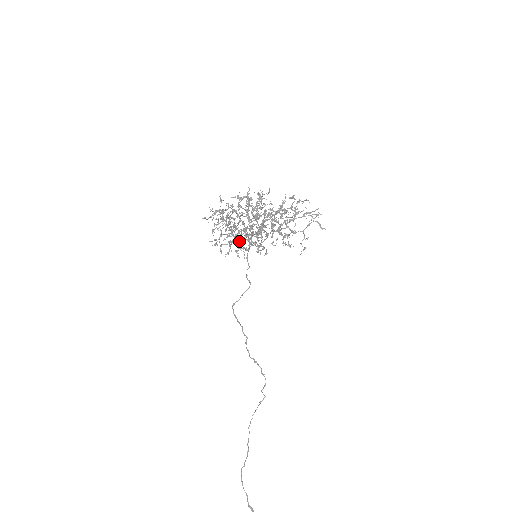
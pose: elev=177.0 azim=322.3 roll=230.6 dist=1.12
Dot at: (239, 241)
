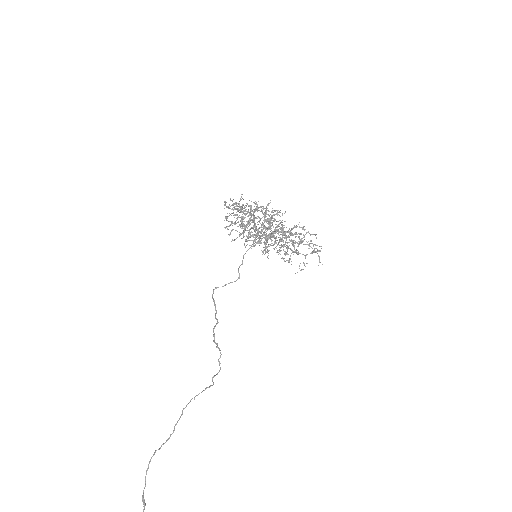
Dot at: (248, 236)
